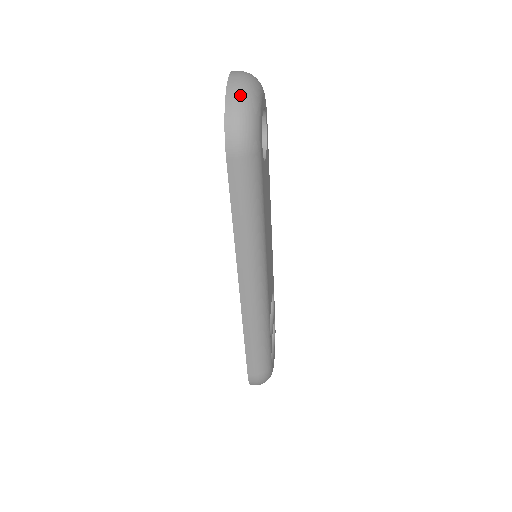
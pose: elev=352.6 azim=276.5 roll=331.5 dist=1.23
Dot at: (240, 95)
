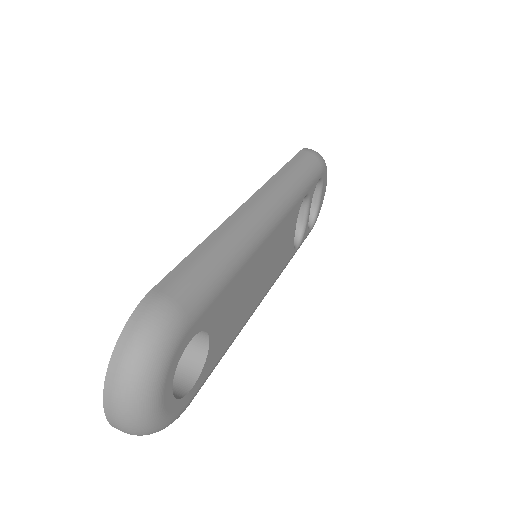
Dot at: occluded
